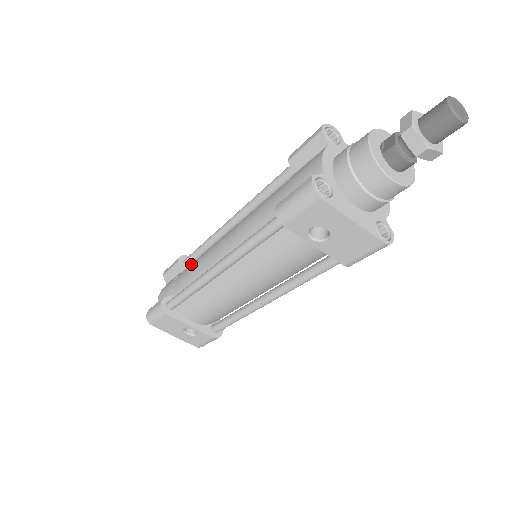
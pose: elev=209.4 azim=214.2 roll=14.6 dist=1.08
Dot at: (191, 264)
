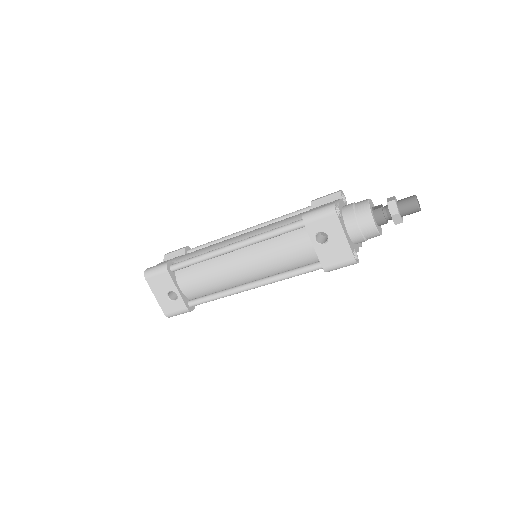
Dot at: occluded
